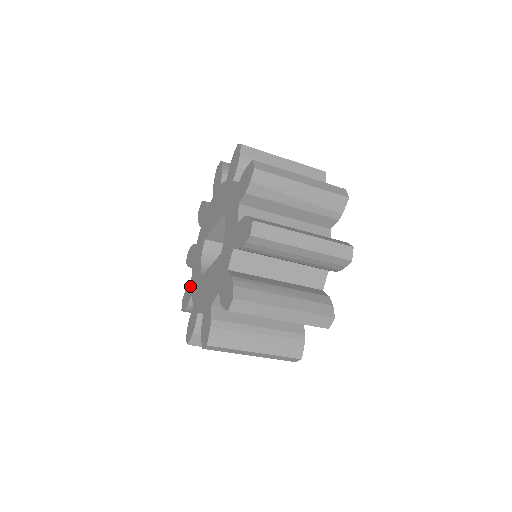
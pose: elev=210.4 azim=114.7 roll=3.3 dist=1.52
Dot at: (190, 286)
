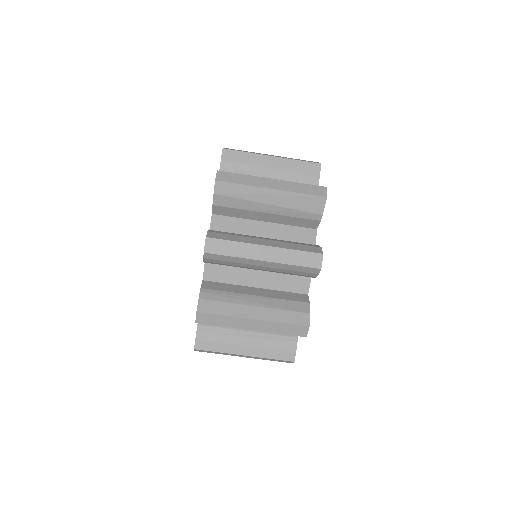
Dot at: occluded
